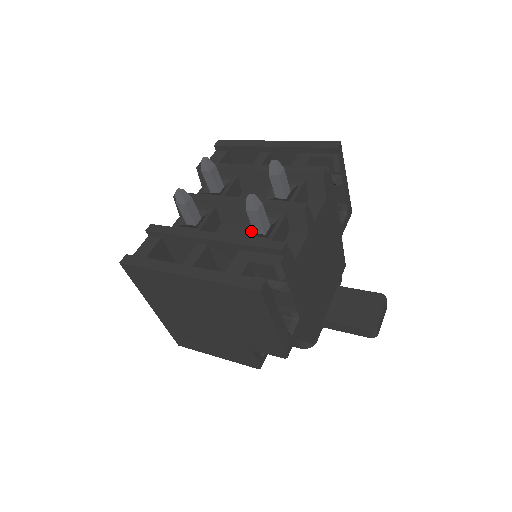
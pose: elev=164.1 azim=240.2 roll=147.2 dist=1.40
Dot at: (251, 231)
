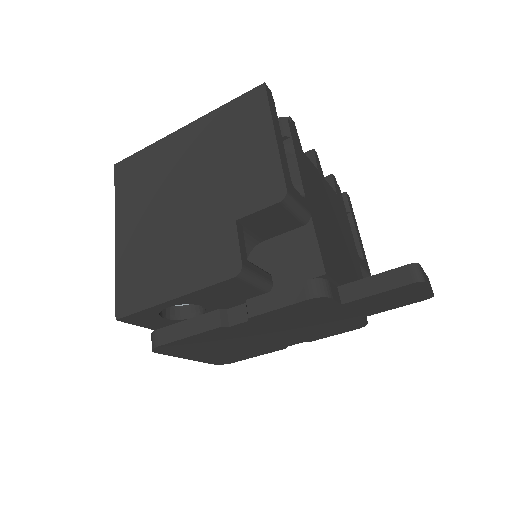
Dot at: occluded
